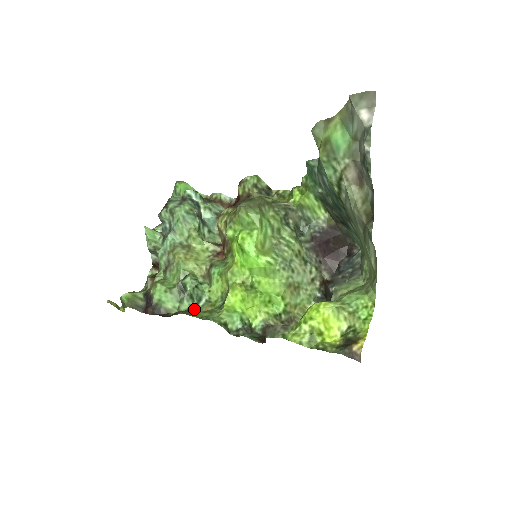
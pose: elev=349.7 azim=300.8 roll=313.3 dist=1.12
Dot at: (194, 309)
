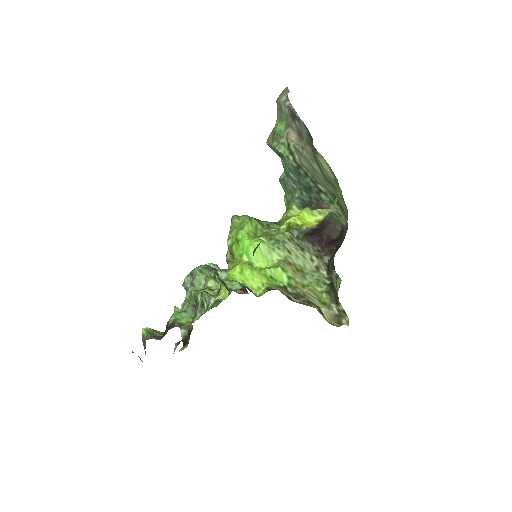
Dot at: occluded
